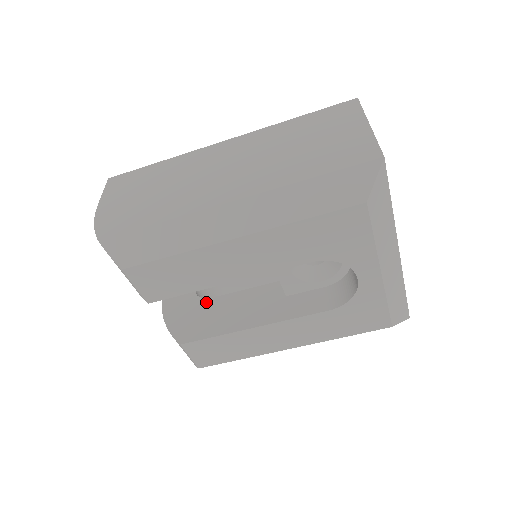
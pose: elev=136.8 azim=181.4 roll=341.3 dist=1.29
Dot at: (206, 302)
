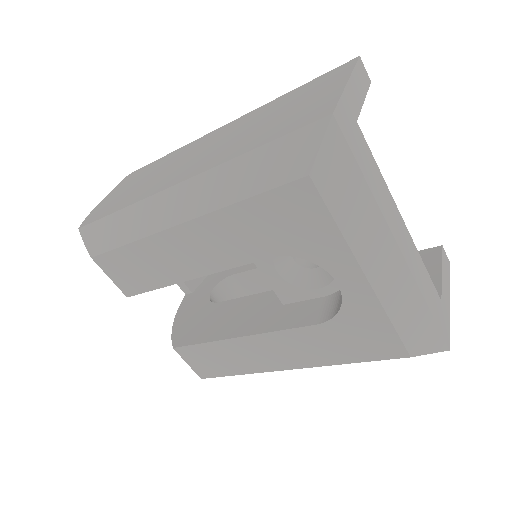
Dot at: (213, 306)
